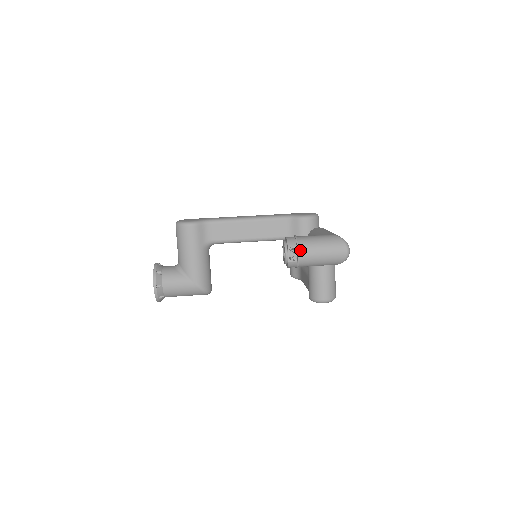
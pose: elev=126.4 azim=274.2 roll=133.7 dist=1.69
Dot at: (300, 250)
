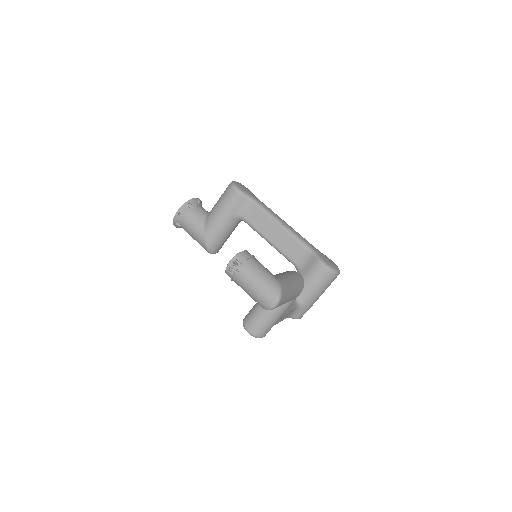
Dot at: (241, 268)
